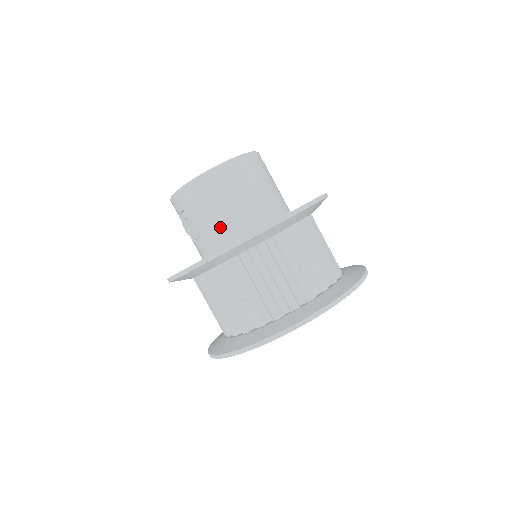
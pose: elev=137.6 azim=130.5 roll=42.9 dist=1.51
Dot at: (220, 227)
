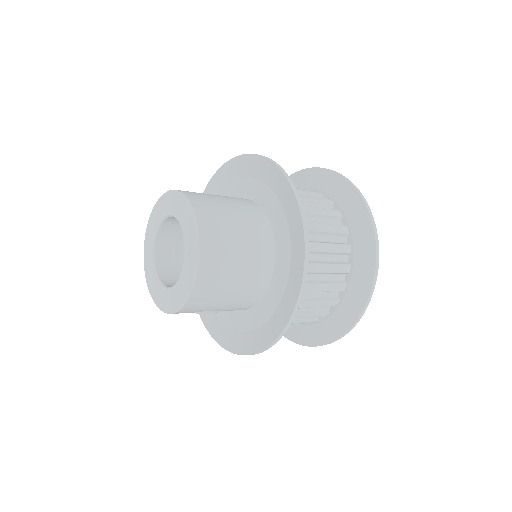
Dot at: (239, 301)
